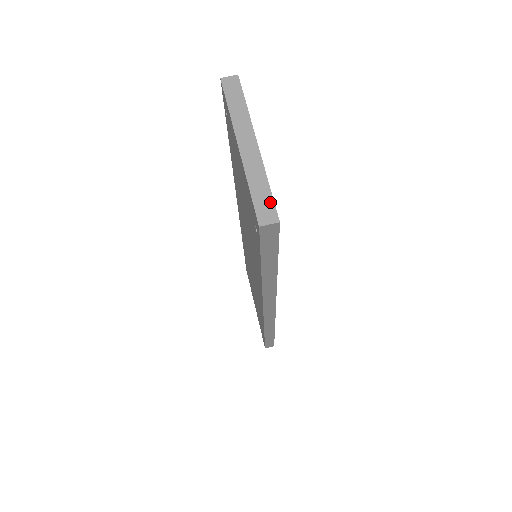
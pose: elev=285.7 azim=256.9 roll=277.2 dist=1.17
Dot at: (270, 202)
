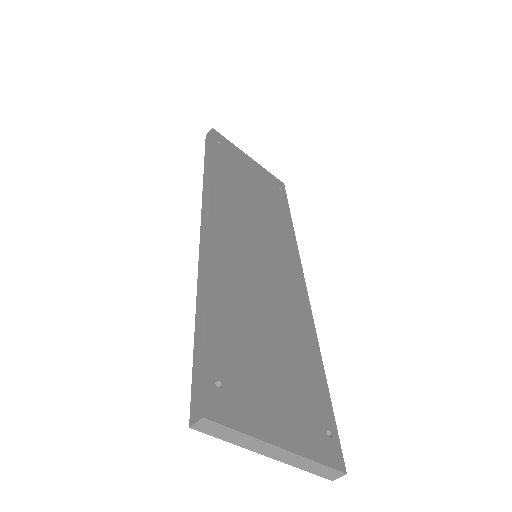
Dot at: (329, 470)
